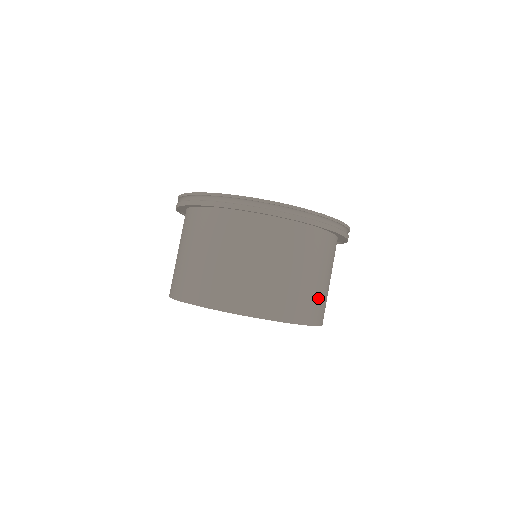
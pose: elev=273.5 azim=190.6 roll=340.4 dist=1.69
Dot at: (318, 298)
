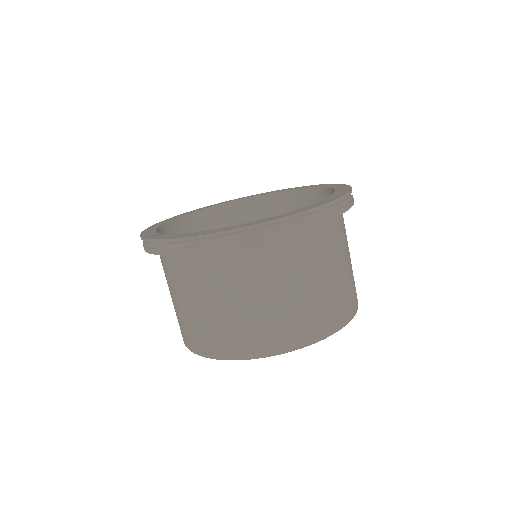
Dot at: occluded
